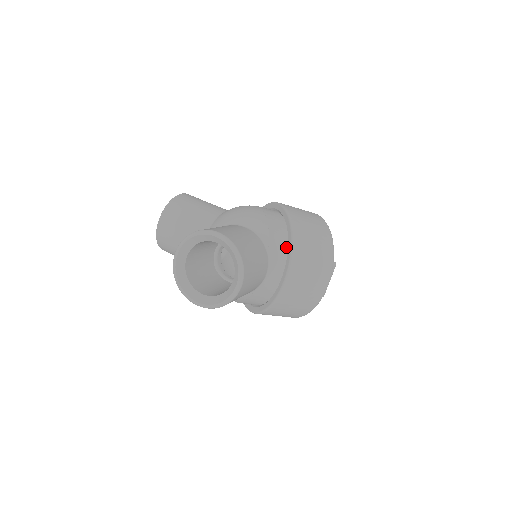
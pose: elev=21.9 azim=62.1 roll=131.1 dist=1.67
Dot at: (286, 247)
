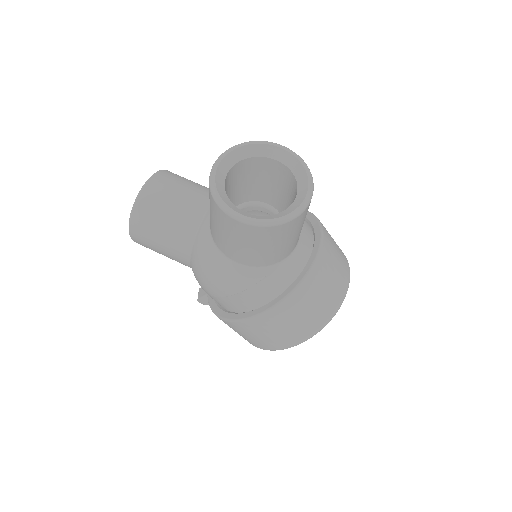
Dot at: (311, 231)
